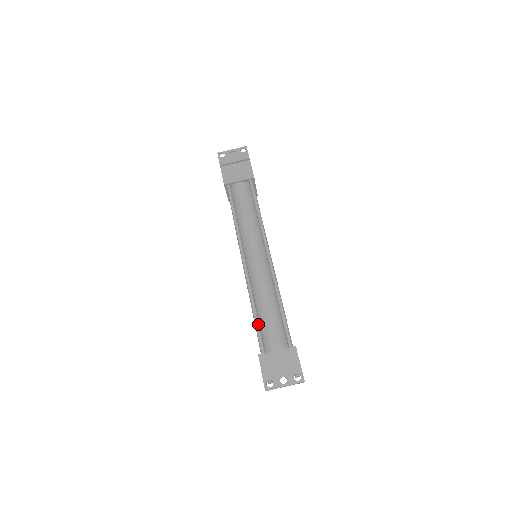
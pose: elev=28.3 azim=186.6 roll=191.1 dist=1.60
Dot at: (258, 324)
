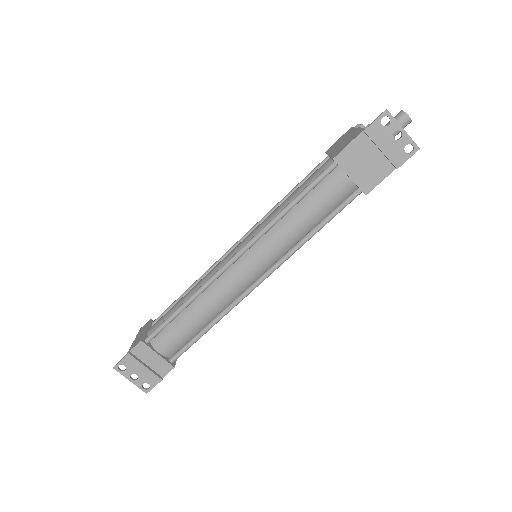
Dot at: (172, 320)
